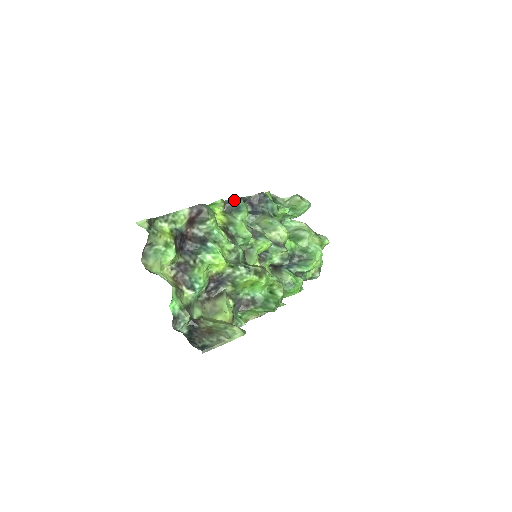
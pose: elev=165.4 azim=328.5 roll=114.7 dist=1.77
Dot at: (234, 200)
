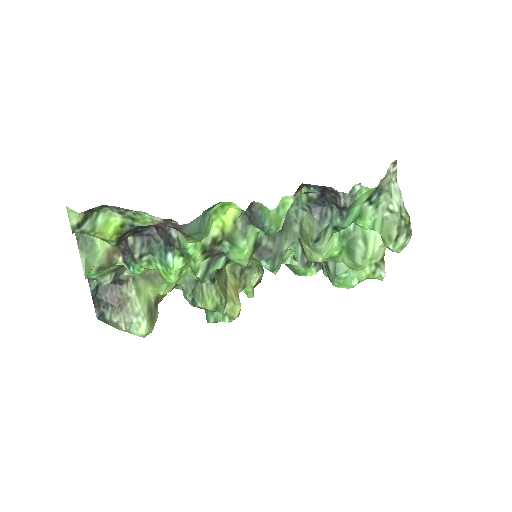
Dot at: (266, 215)
